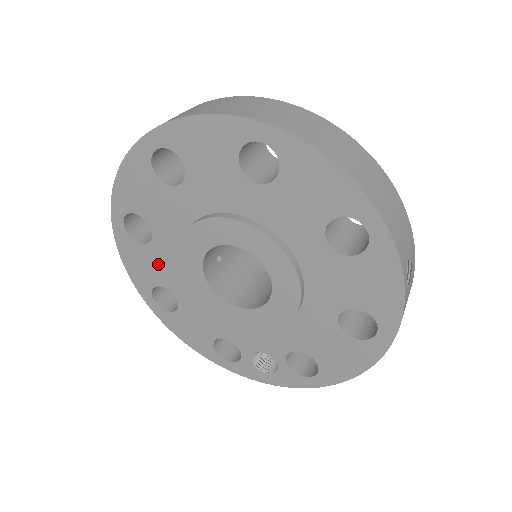
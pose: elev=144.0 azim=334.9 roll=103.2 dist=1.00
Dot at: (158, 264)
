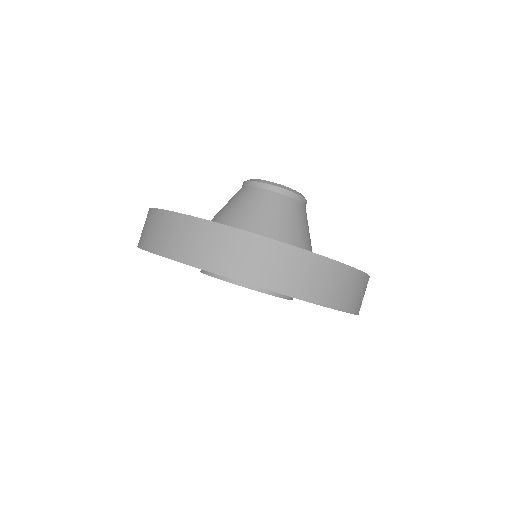
Dot at: occluded
